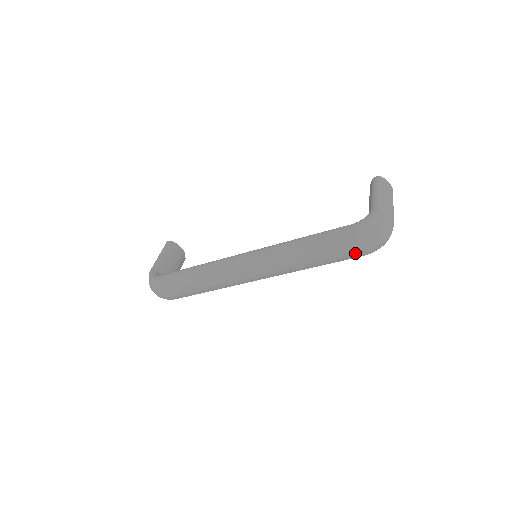
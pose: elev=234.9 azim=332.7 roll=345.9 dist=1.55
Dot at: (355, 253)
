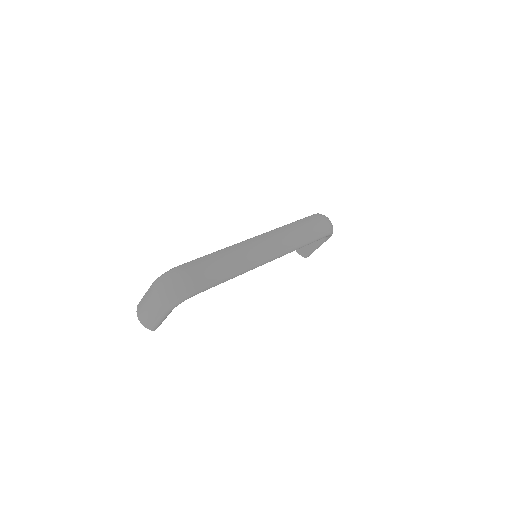
Dot at: (325, 226)
